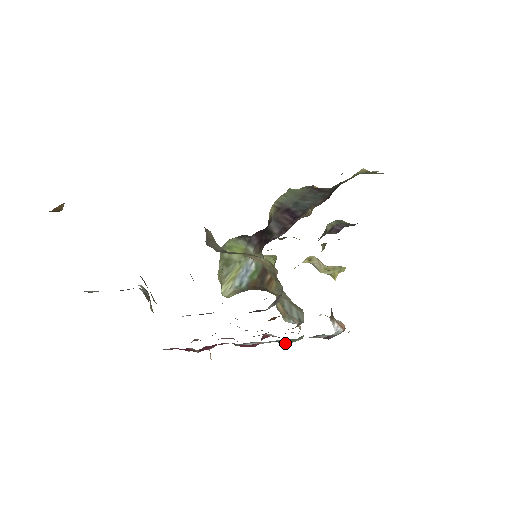
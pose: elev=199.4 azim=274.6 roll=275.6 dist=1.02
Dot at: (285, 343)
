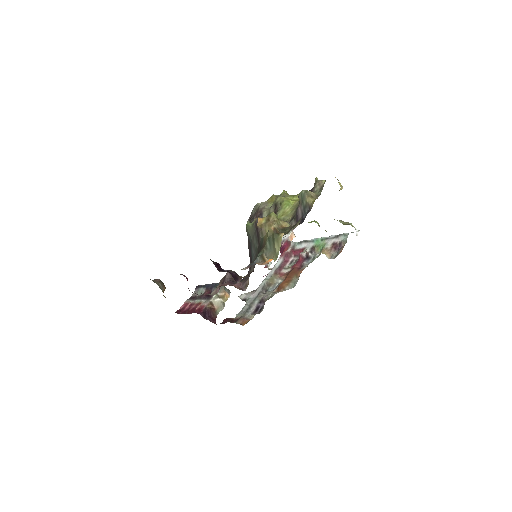
Dot at: (315, 252)
